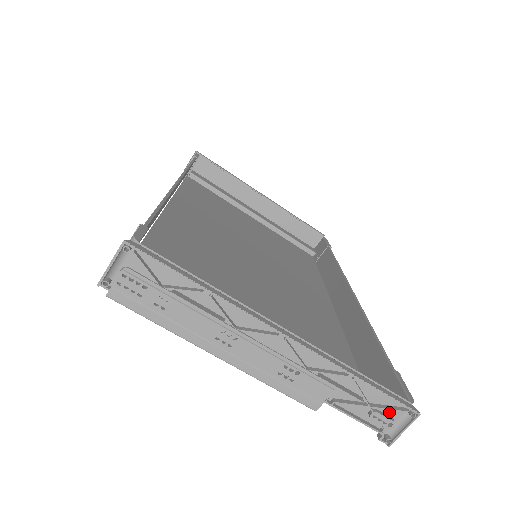
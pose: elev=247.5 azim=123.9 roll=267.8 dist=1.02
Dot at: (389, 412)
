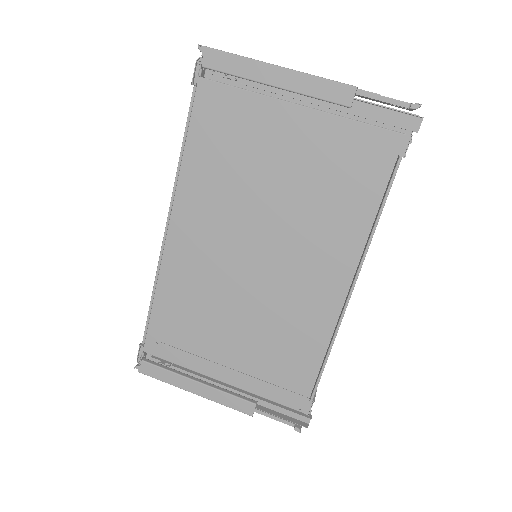
Dot at: occluded
